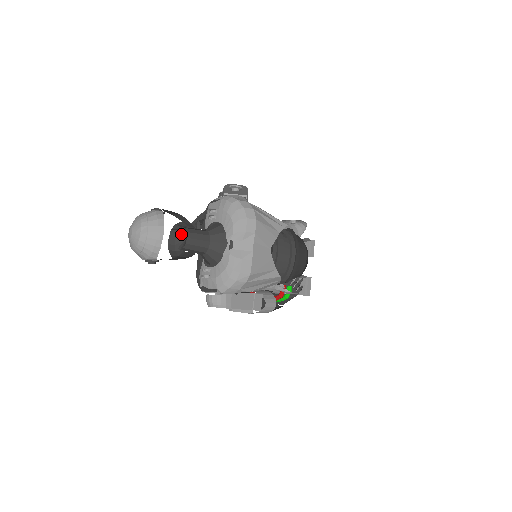
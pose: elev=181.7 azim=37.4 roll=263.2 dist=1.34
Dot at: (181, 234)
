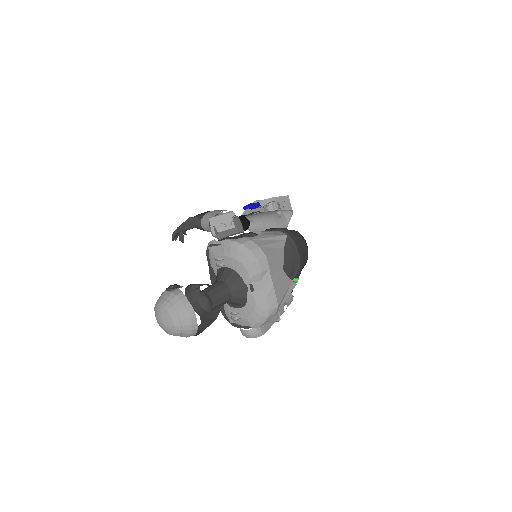
Dot at: (202, 296)
